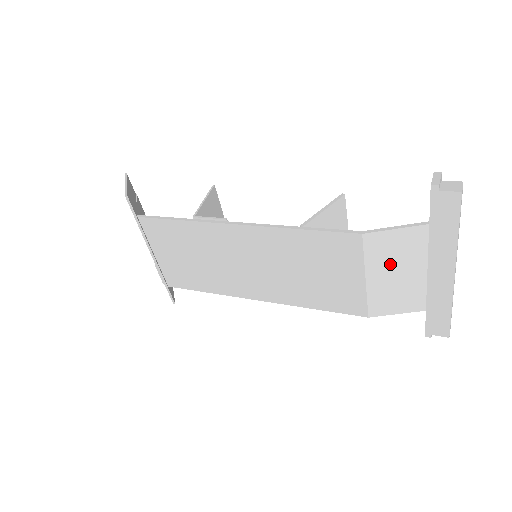
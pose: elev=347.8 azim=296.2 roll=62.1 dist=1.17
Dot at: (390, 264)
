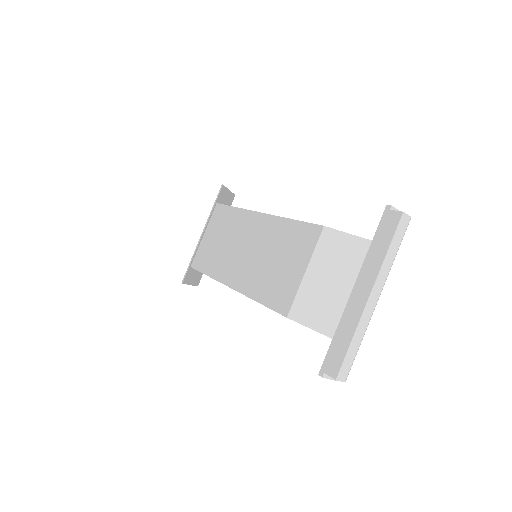
Dot at: (329, 266)
